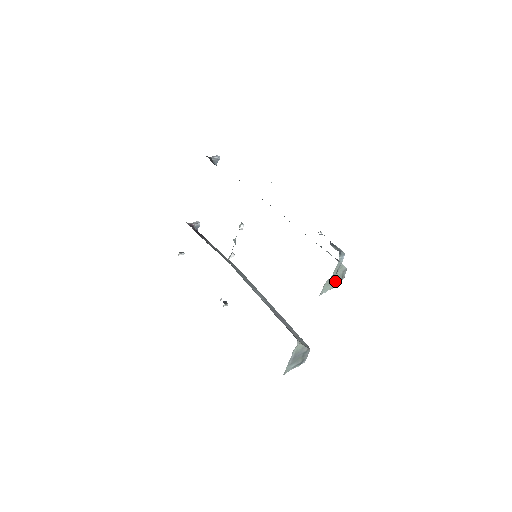
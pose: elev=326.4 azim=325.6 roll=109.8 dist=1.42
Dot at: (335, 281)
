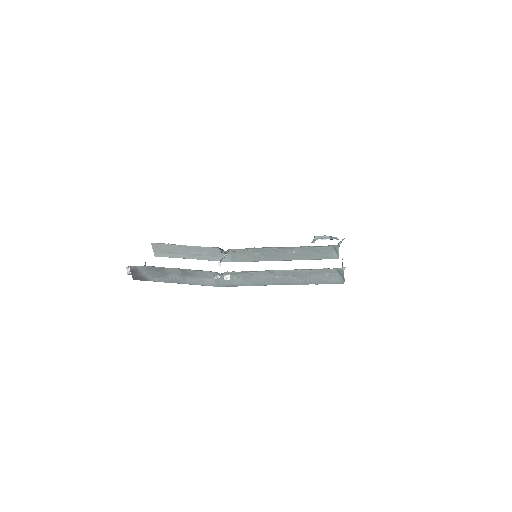
Dot at: occluded
